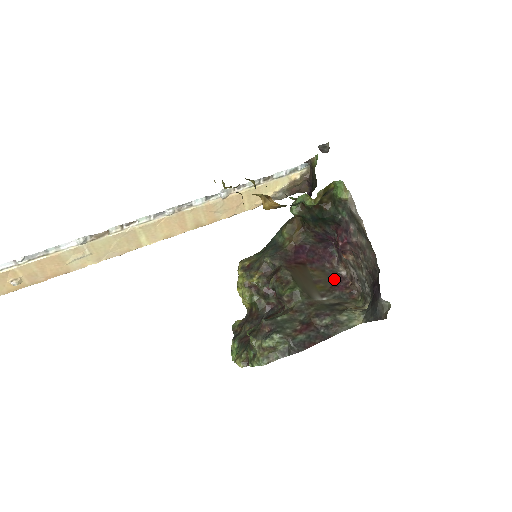
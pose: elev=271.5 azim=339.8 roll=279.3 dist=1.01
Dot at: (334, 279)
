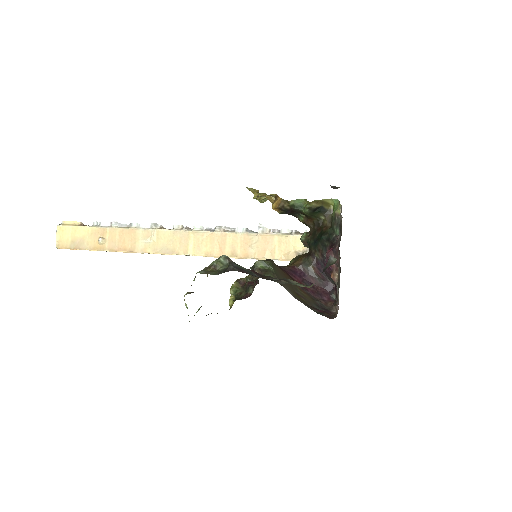
Dot at: (321, 309)
